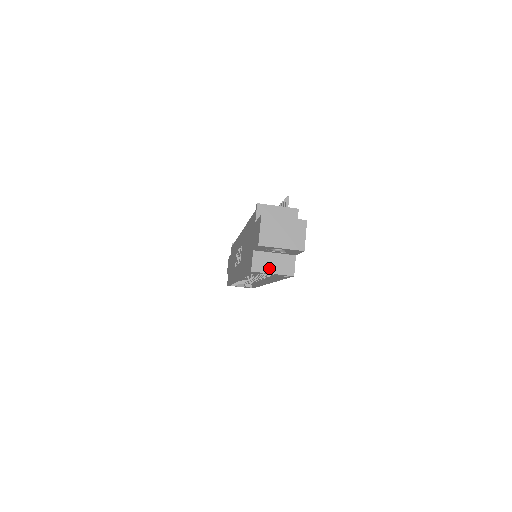
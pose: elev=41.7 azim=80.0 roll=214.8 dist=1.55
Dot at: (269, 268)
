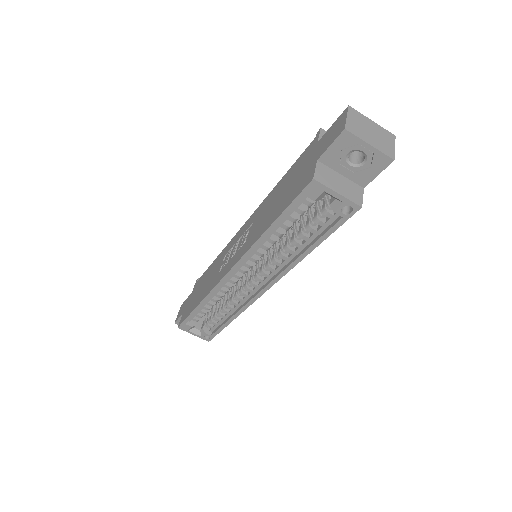
Dot at: (334, 185)
